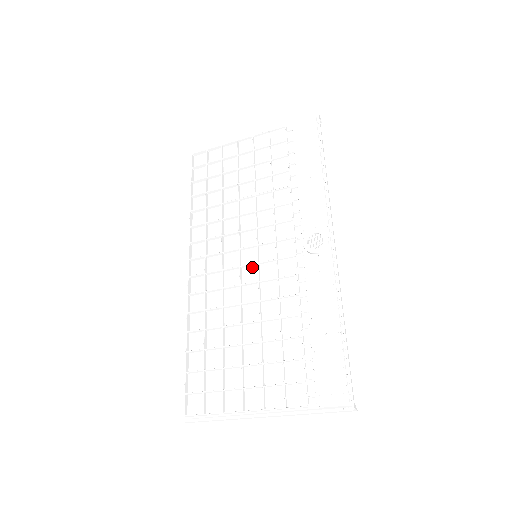
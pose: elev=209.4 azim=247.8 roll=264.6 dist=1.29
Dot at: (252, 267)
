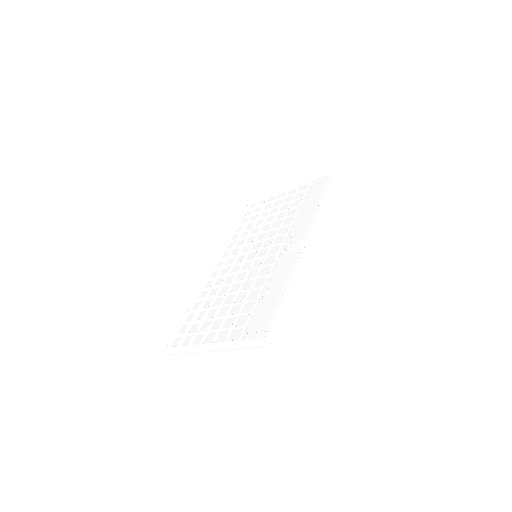
Dot at: (250, 262)
